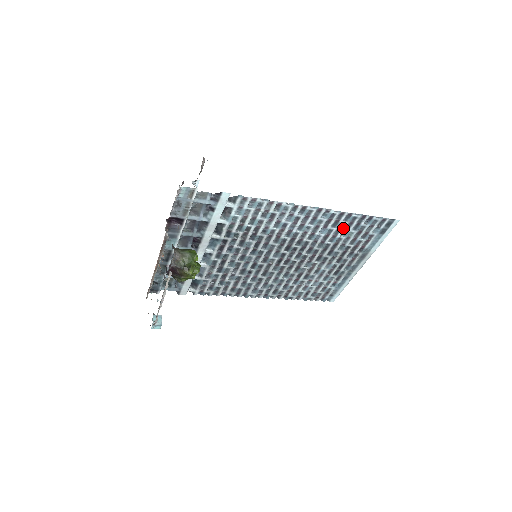
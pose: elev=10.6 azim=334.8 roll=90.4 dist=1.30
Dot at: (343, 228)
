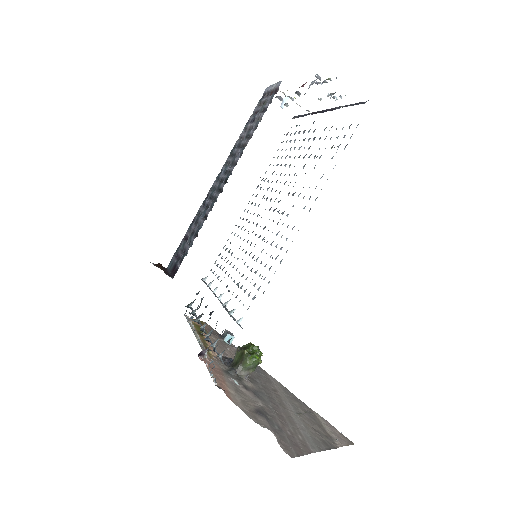
Dot at: occluded
